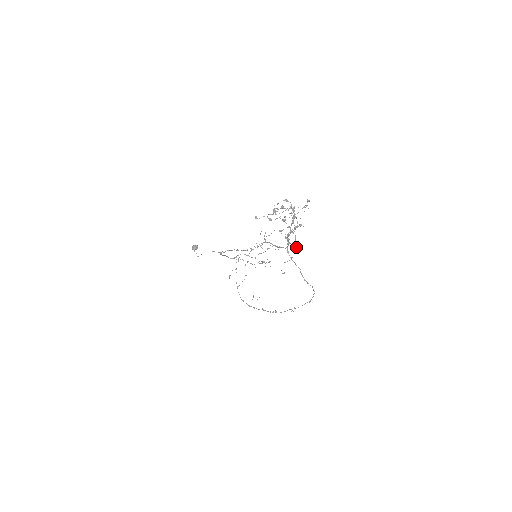
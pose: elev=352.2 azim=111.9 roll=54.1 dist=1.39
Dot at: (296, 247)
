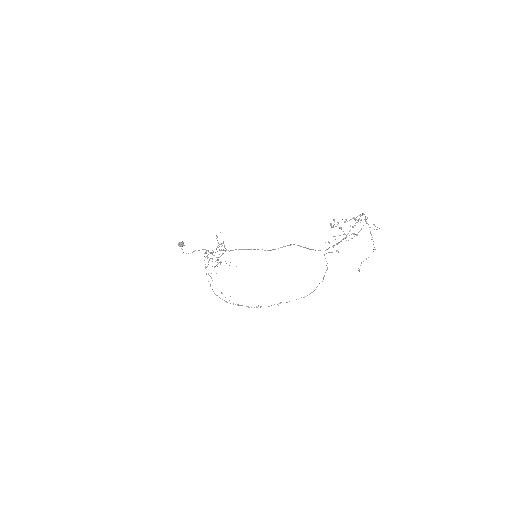
Dot at: (337, 250)
